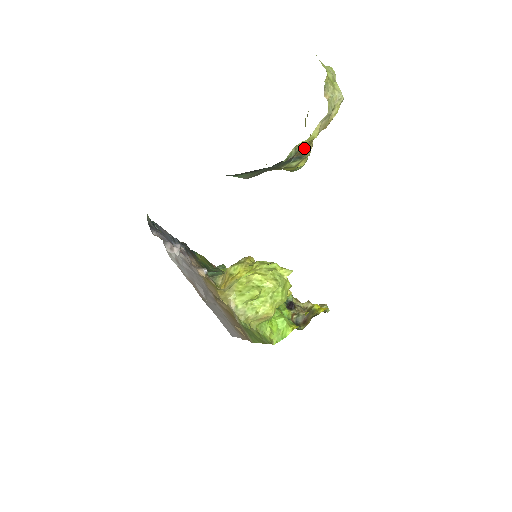
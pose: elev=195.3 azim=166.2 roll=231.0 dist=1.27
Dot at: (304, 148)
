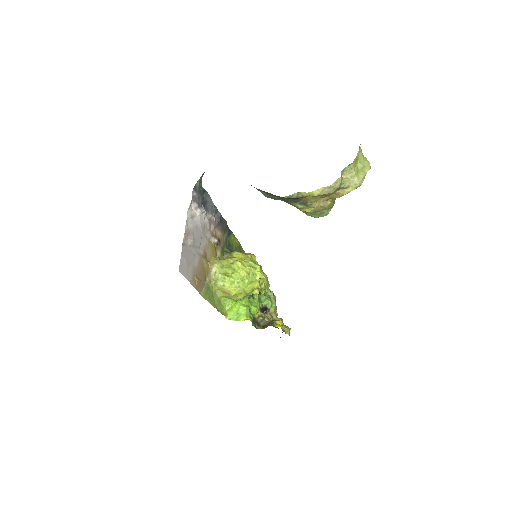
Dot at: (308, 199)
